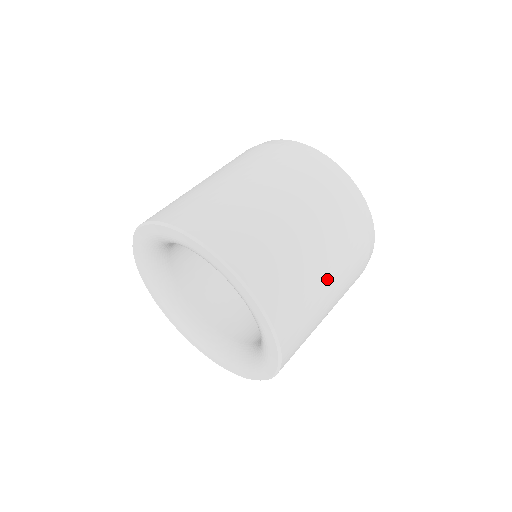
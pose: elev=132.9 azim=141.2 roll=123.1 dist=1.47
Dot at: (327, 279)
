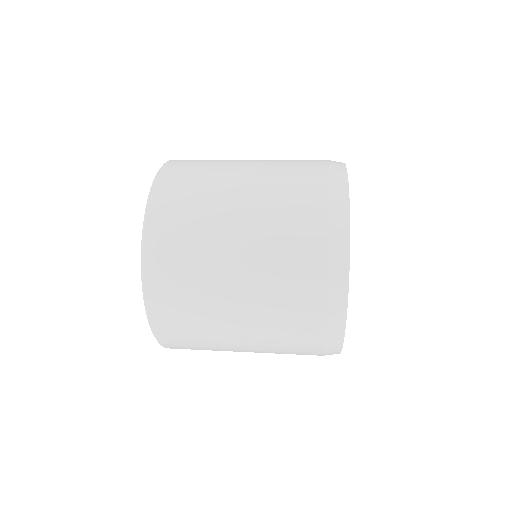
Dot at: (234, 268)
